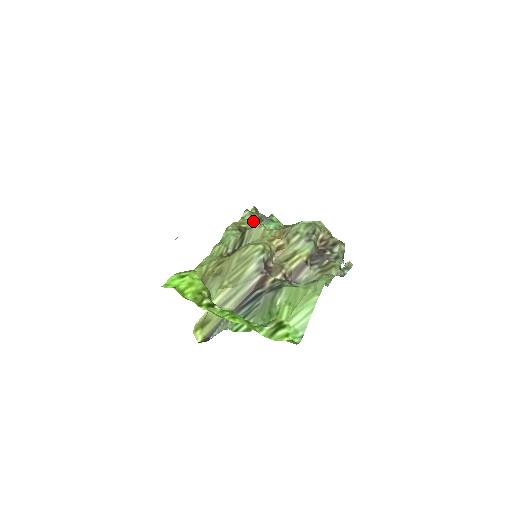
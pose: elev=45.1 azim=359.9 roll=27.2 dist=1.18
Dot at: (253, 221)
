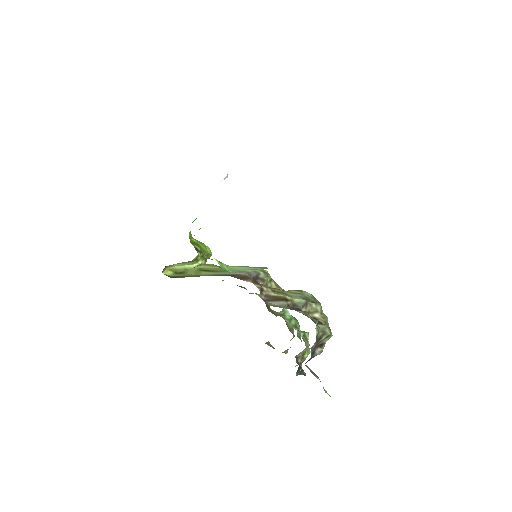
Dot at: occluded
